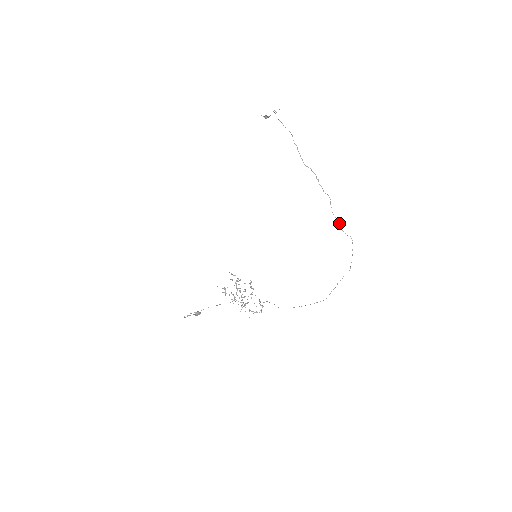
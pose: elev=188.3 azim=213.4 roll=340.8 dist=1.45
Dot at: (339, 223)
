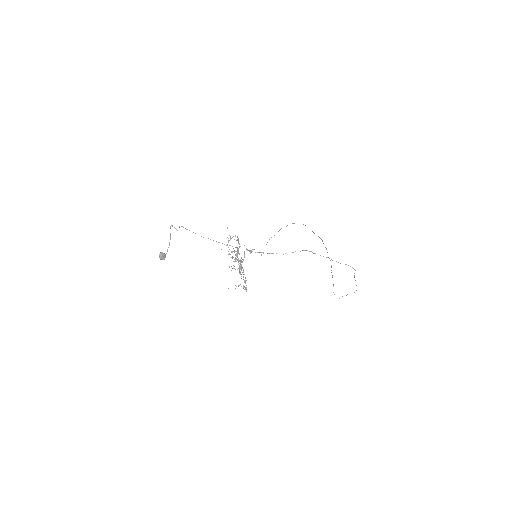
Dot at: occluded
